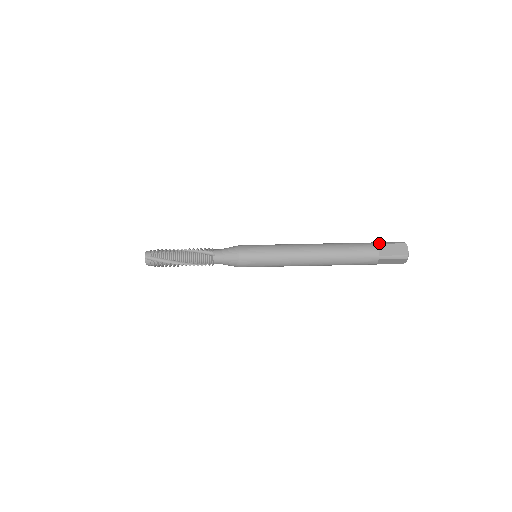
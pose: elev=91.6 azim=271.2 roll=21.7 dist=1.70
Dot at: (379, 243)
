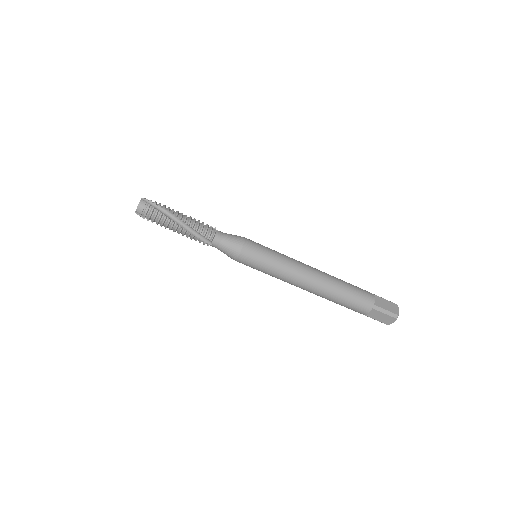
Dot at: (375, 308)
